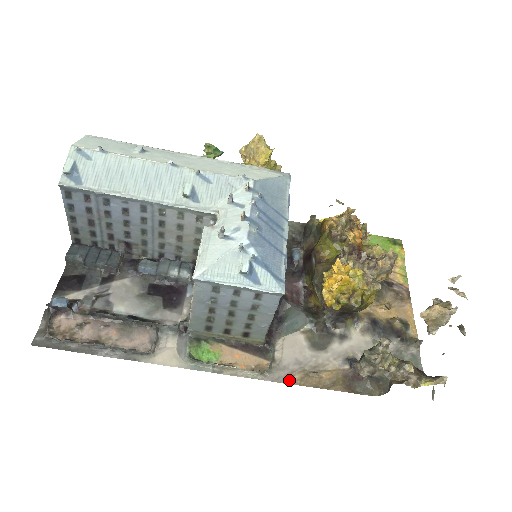
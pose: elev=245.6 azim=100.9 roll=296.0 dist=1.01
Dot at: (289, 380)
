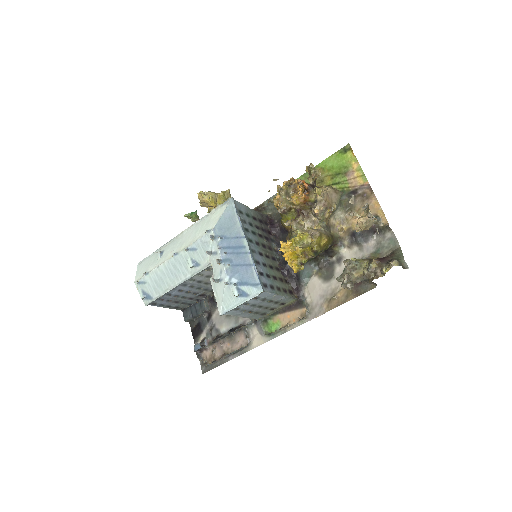
Dot at: (322, 312)
